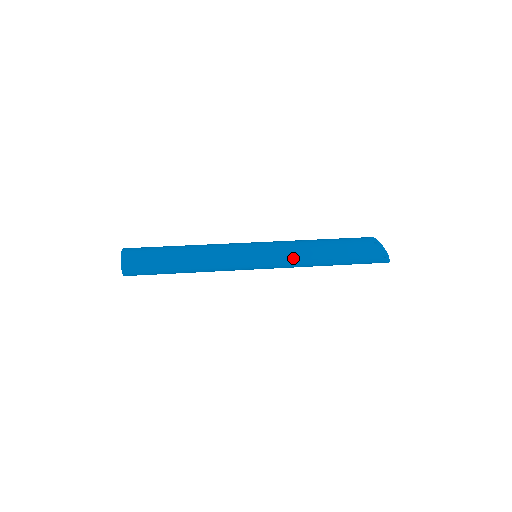
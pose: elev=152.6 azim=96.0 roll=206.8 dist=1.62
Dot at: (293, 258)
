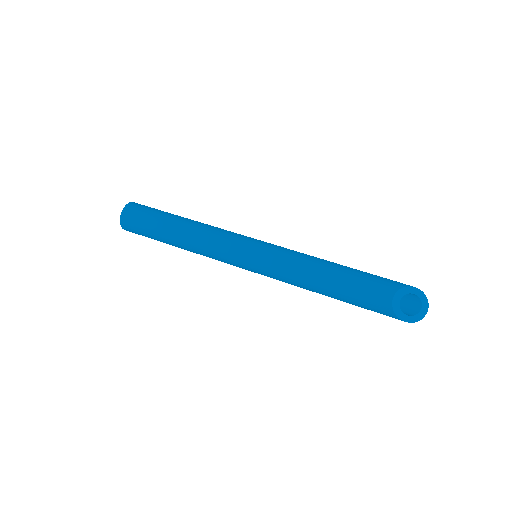
Dot at: (289, 280)
